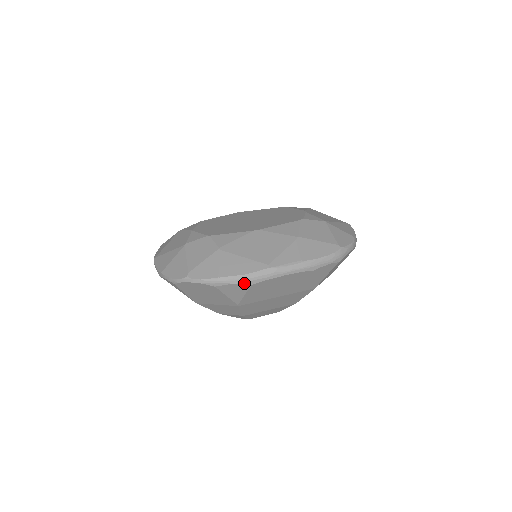
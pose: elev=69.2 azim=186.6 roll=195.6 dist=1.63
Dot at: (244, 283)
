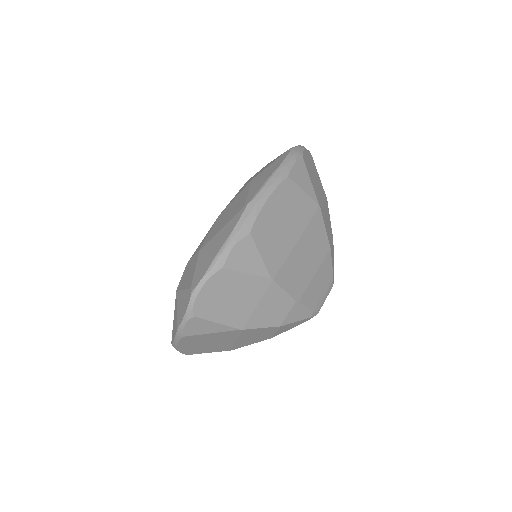
Dot at: (241, 237)
